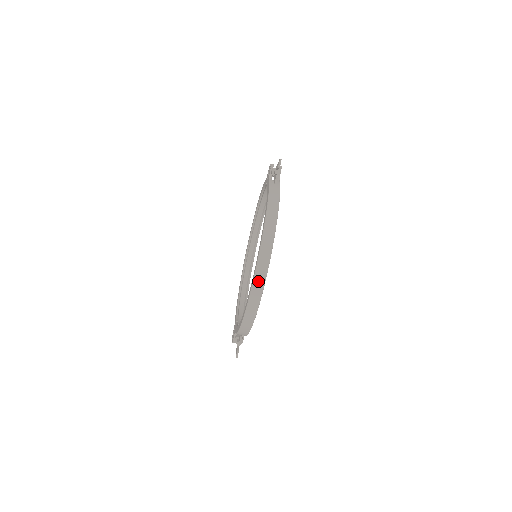
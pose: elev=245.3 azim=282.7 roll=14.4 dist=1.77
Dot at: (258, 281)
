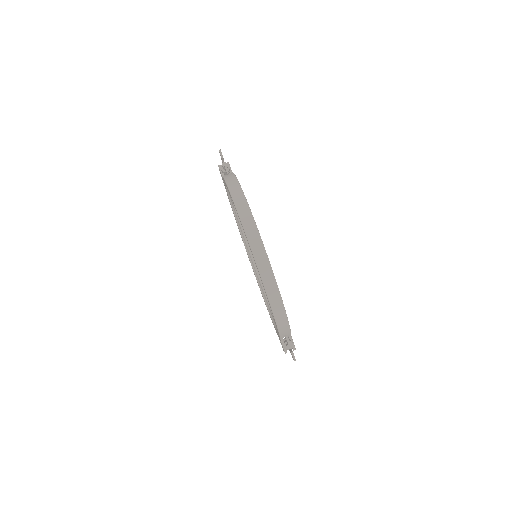
Dot at: (259, 255)
